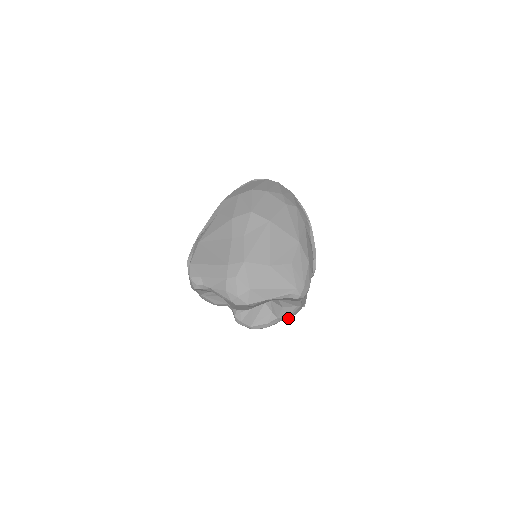
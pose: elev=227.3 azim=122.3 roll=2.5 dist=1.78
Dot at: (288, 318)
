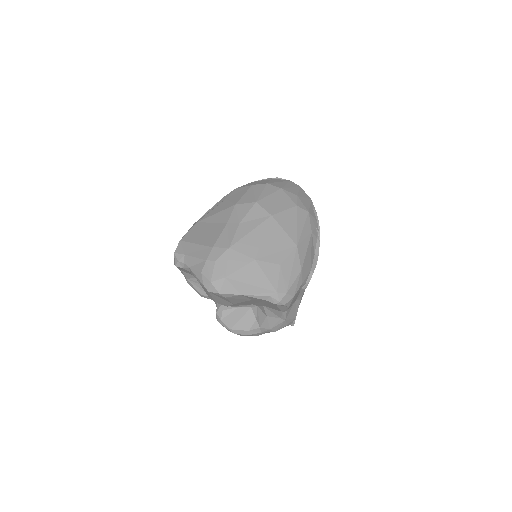
Dot at: (271, 331)
